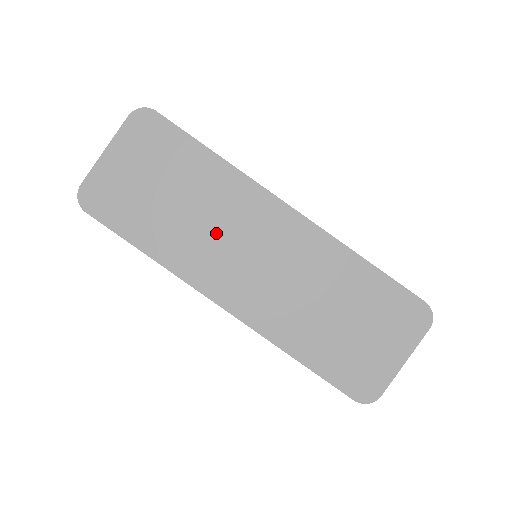
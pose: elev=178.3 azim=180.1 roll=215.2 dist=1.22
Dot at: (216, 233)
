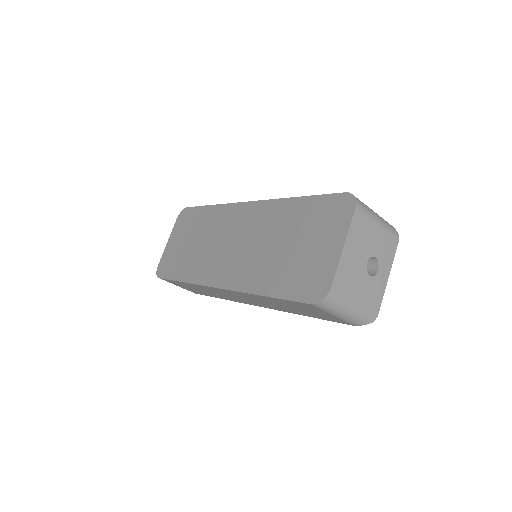
Dot at: (213, 245)
